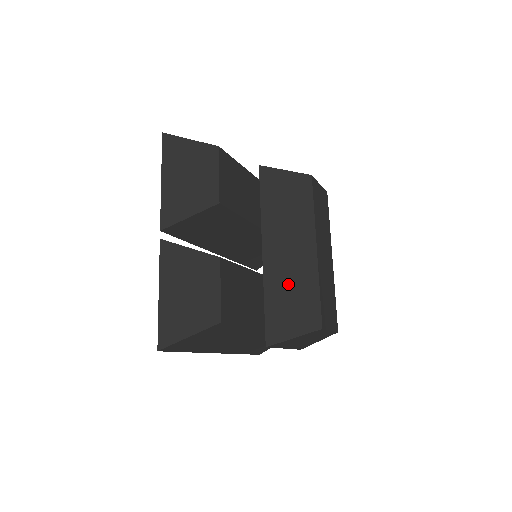
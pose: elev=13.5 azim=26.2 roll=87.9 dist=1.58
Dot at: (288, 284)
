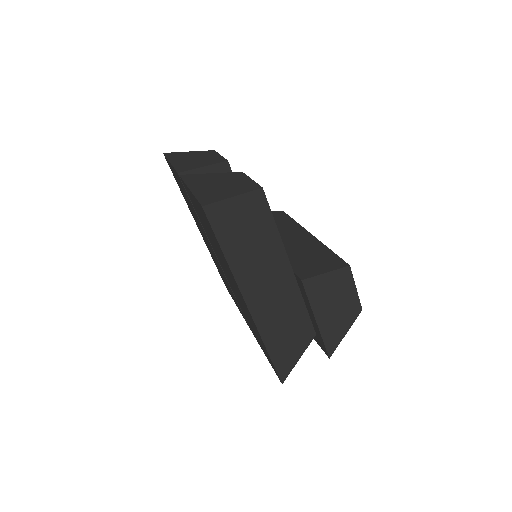
Dot at: (299, 250)
